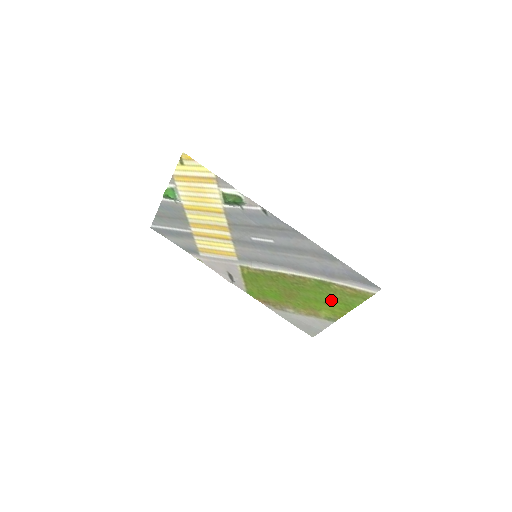
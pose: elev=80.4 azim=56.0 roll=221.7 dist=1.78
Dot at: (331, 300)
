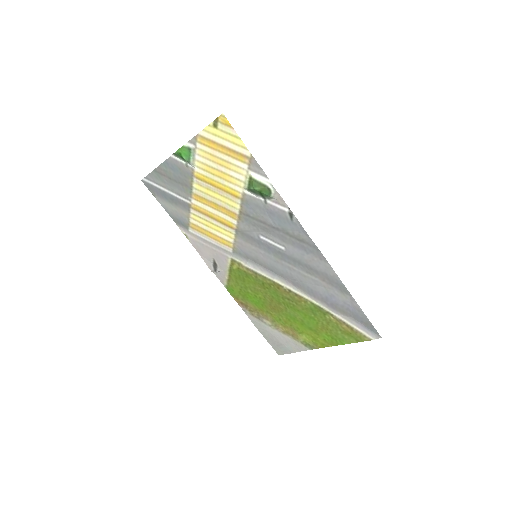
Dot at: (319, 328)
